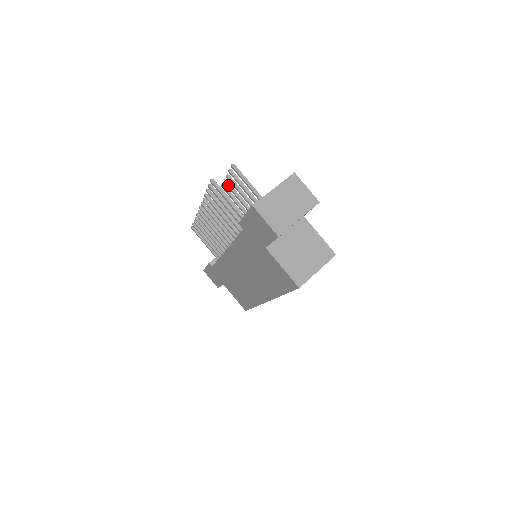
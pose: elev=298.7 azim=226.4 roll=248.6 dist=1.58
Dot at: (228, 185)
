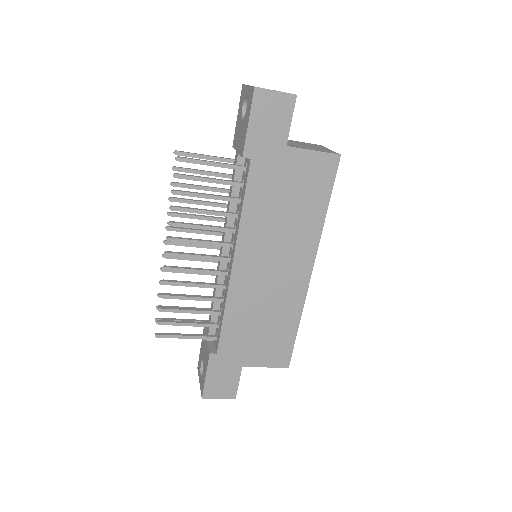
Dot at: (177, 198)
